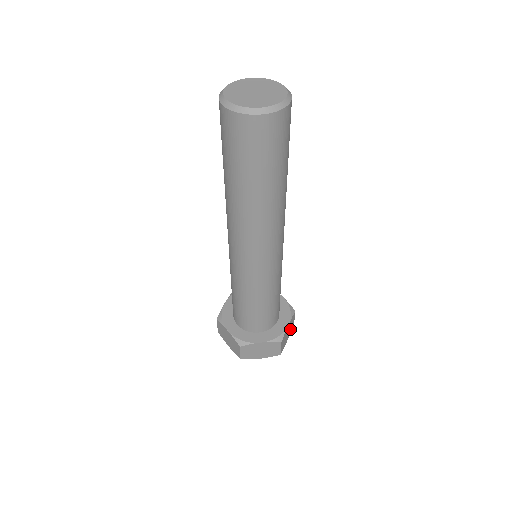
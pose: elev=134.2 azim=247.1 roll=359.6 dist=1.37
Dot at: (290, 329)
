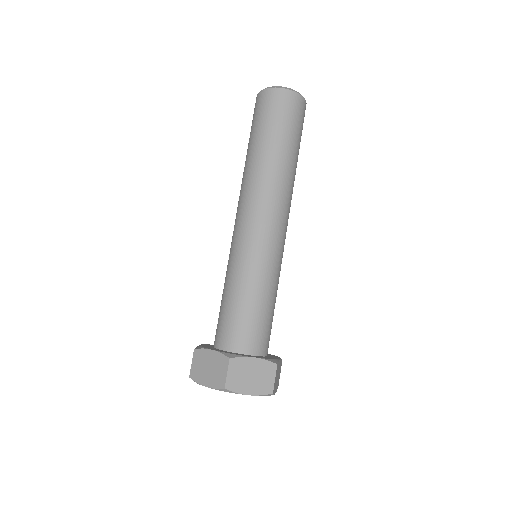
Dot at: (277, 381)
